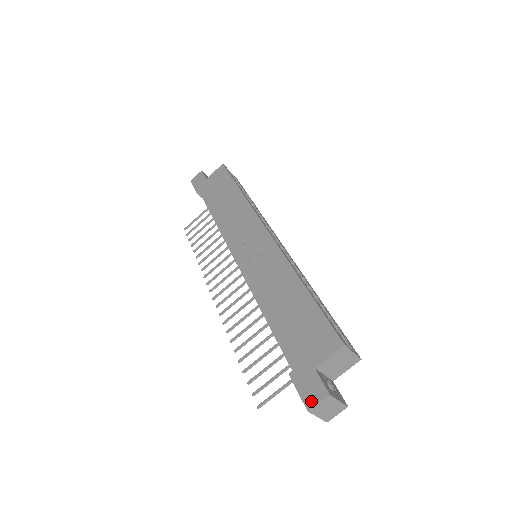
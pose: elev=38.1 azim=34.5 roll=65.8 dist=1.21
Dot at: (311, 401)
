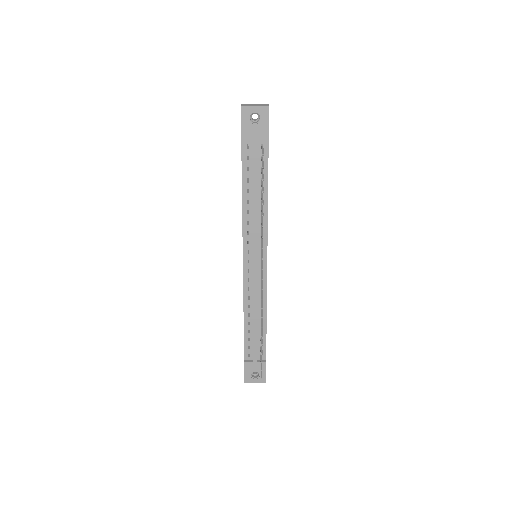
Dot at: (241, 110)
